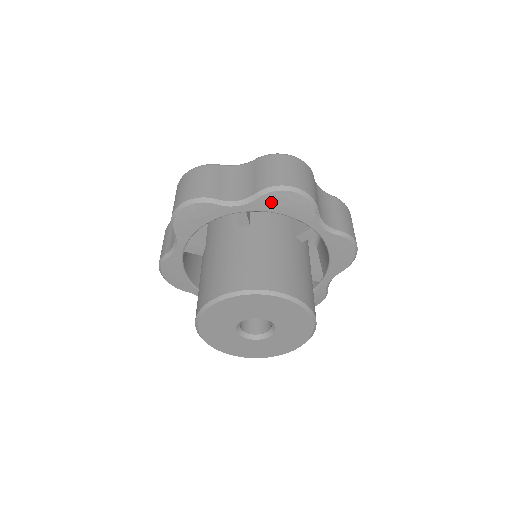
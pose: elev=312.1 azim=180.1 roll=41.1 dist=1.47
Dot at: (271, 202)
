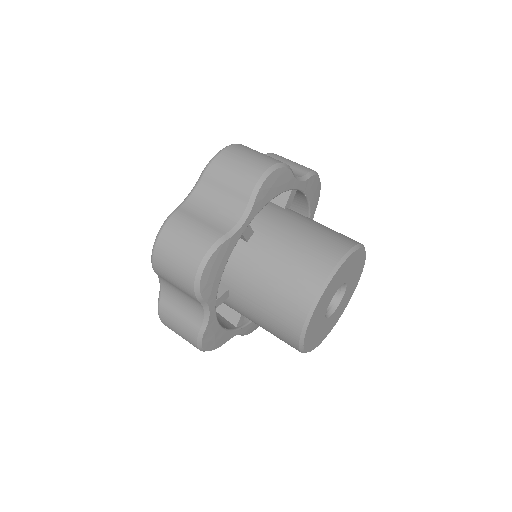
Dot at: (311, 185)
